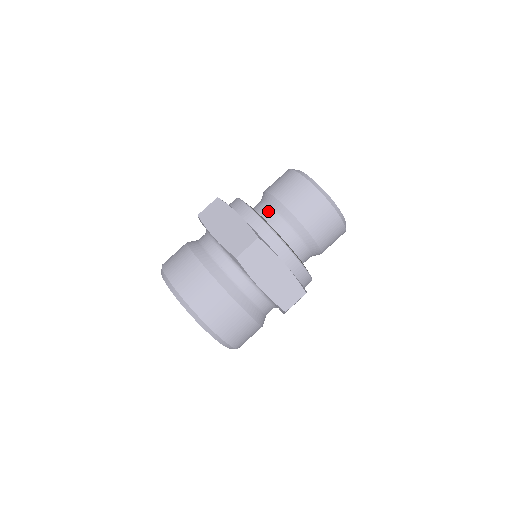
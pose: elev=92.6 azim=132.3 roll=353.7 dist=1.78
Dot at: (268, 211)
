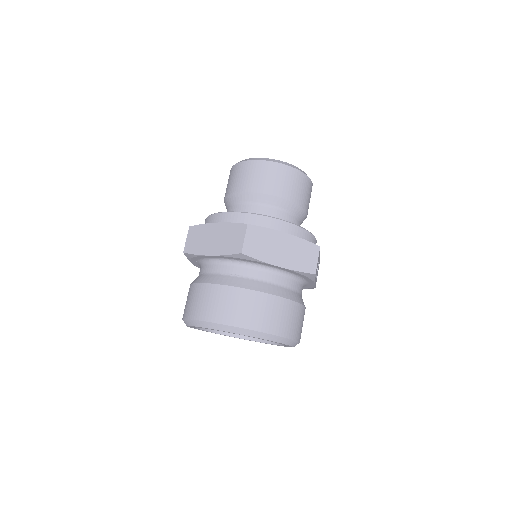
Dot at: (239, 208)
